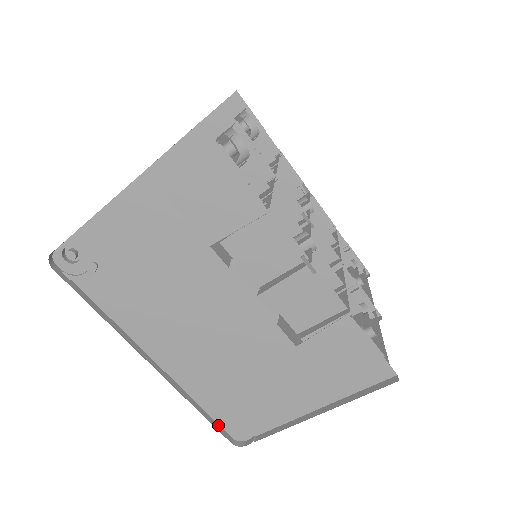
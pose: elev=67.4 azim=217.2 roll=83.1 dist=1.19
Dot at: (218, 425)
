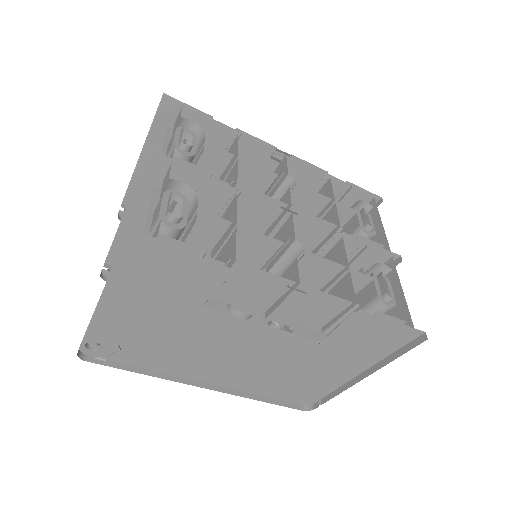
Dot at: (285, 402)
